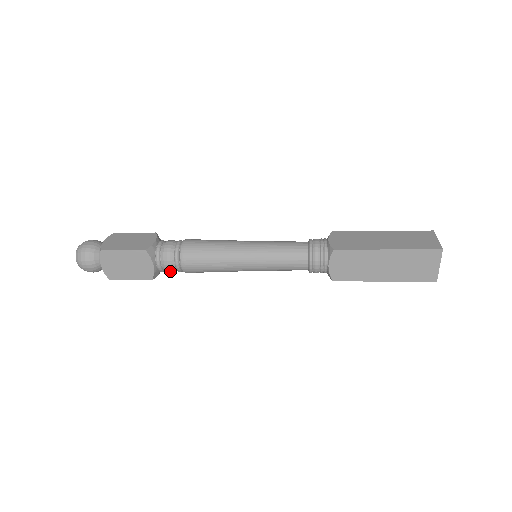
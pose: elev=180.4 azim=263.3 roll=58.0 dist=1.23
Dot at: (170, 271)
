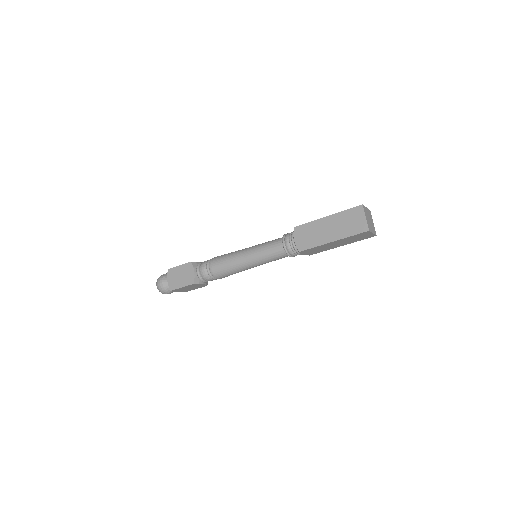
Dot at: (205, 277)
